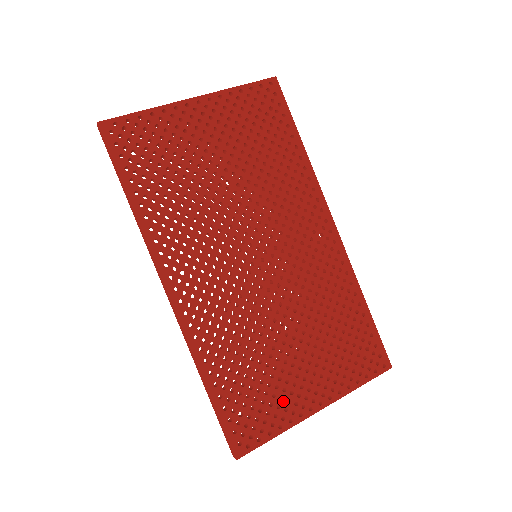
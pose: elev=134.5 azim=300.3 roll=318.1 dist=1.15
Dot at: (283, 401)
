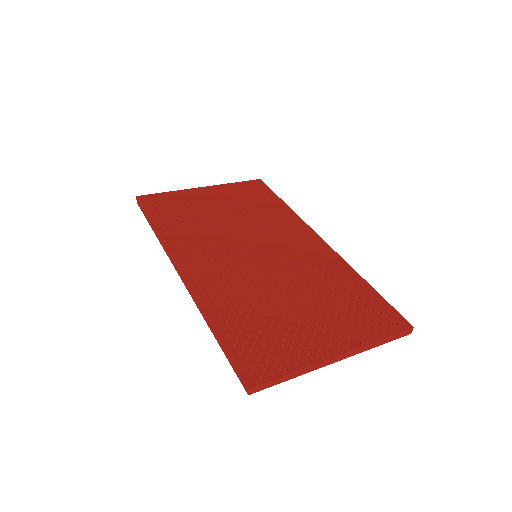
Dot at: (296, 344)
